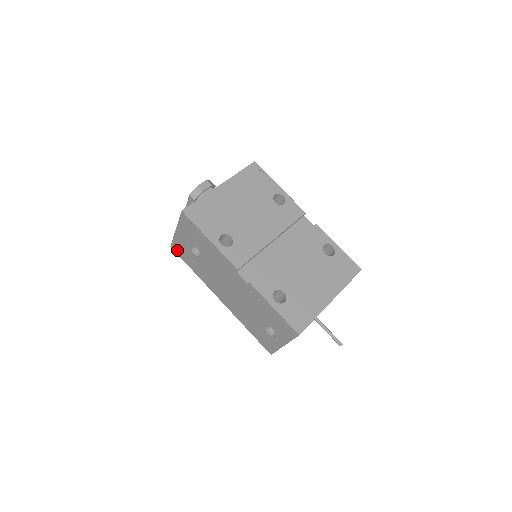
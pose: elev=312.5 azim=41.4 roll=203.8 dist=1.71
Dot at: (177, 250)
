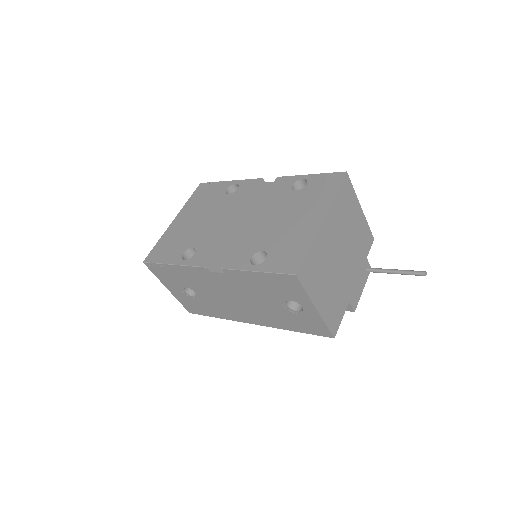
Dot at: (192, 310)
